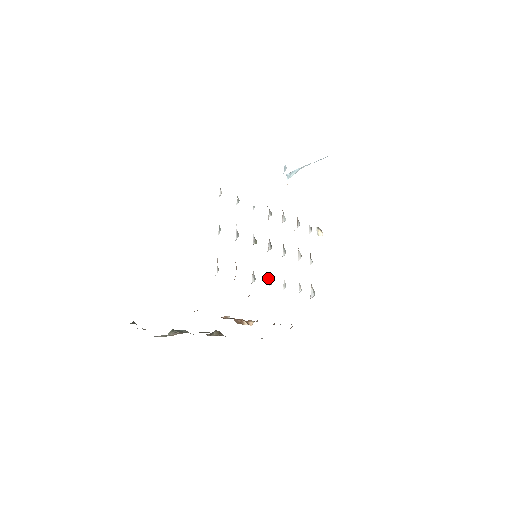
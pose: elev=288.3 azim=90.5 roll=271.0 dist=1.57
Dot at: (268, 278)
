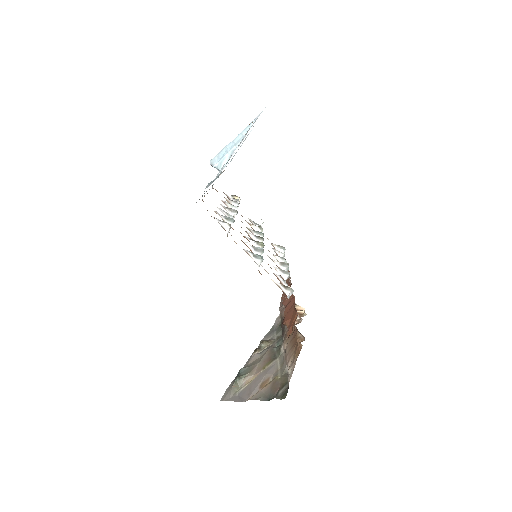
Dot at: (276, 265)
